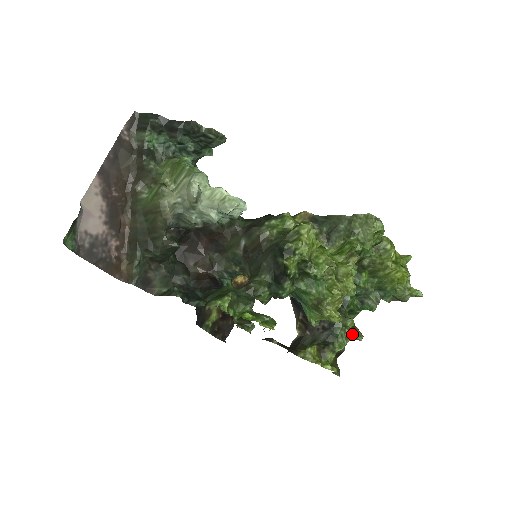
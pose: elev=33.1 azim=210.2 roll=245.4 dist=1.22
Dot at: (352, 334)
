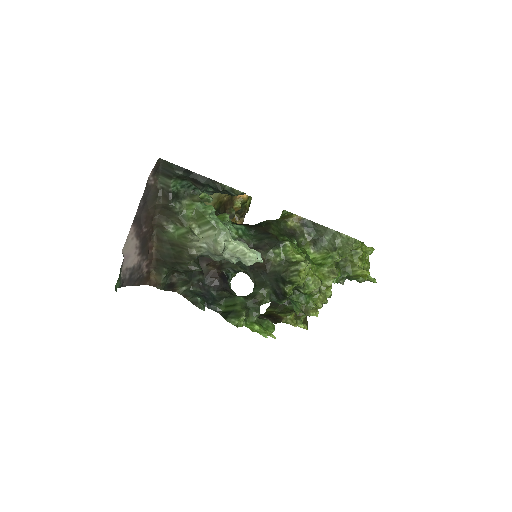
Dot at: occluded
